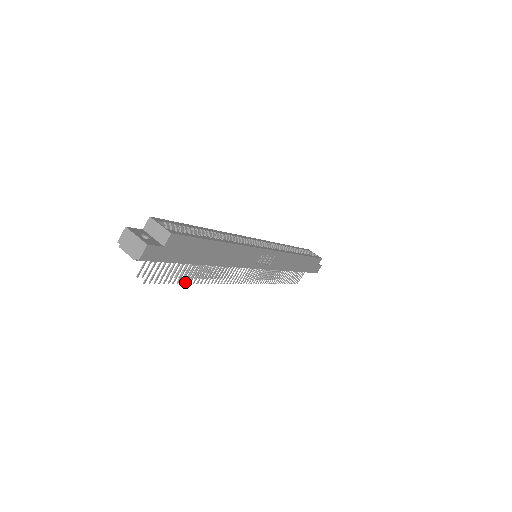
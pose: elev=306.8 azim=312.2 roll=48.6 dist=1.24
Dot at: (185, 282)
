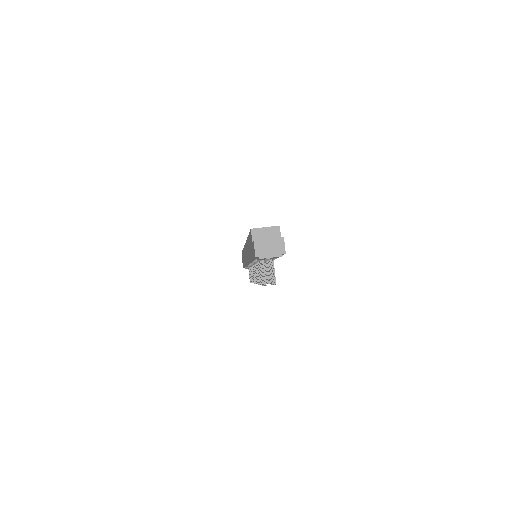
Dot at: (270, 283)
